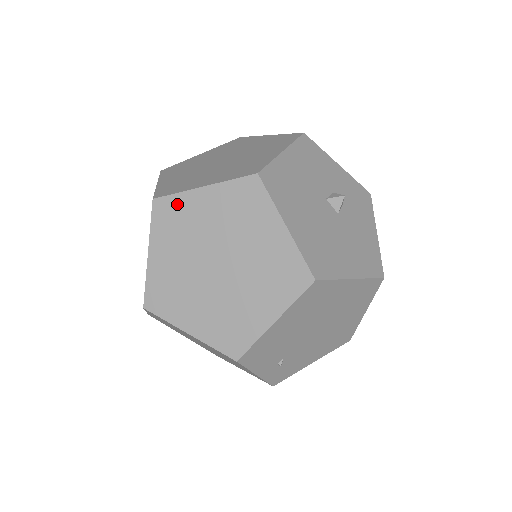
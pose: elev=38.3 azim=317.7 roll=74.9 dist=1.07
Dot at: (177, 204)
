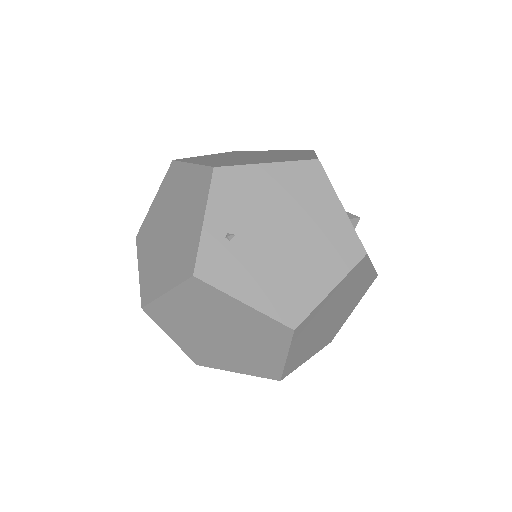
Dot at: (249, 151)
